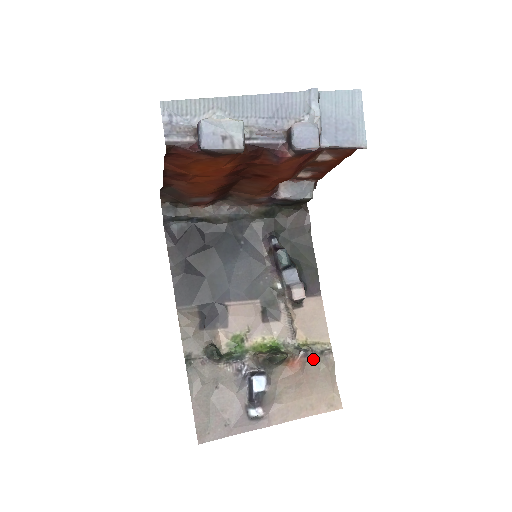
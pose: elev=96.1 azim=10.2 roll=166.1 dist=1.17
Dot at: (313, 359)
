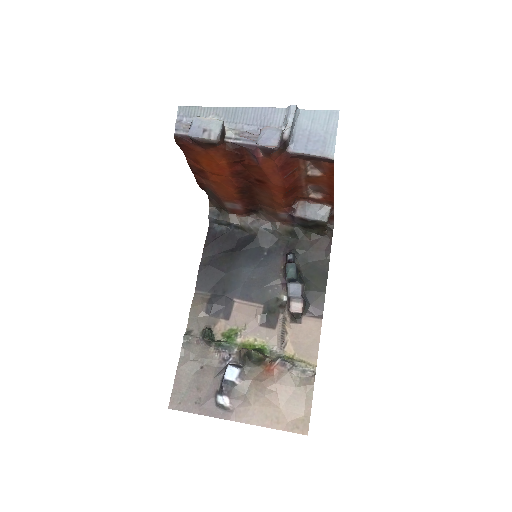
Dot at: (292, 373)
